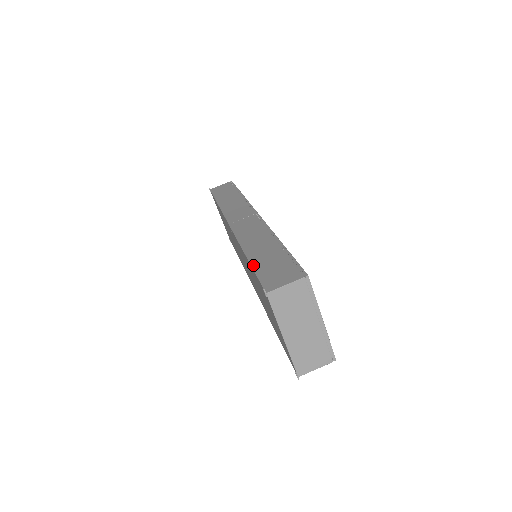
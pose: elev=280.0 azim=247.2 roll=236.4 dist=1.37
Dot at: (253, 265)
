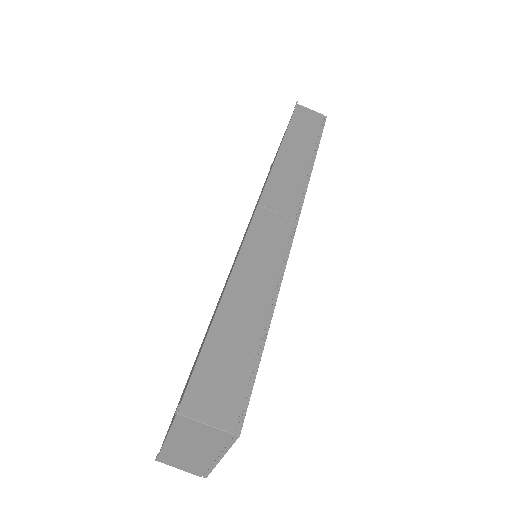
Dot at: (212, 330)
